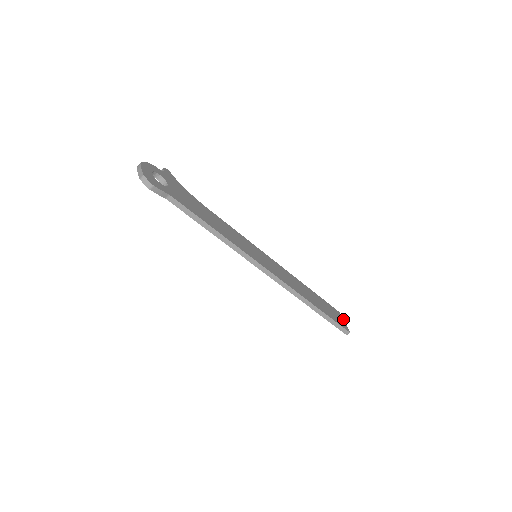
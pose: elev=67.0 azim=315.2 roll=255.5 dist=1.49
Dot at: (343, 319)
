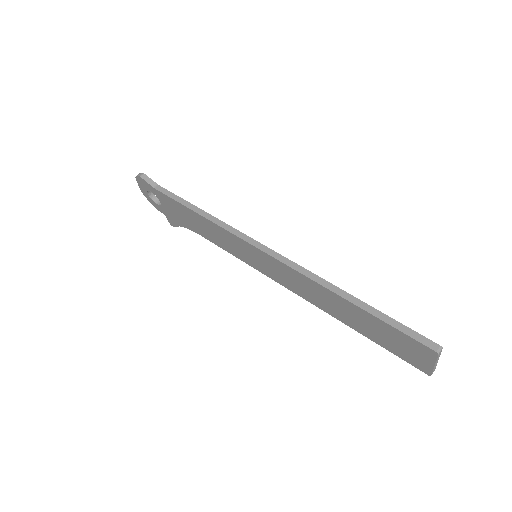
Dot at: occluded
